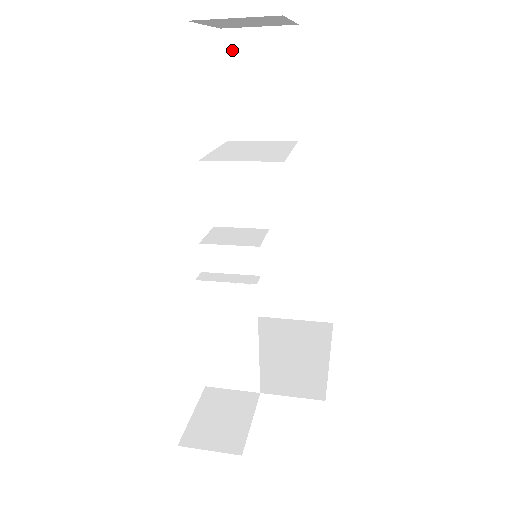
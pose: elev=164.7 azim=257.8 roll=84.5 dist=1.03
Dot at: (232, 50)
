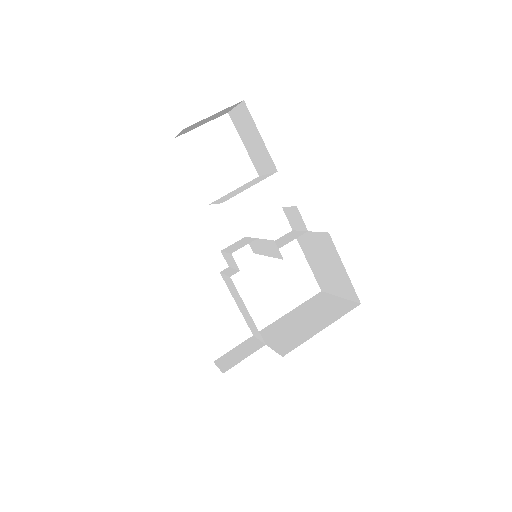
Dot at: (236, 123)
